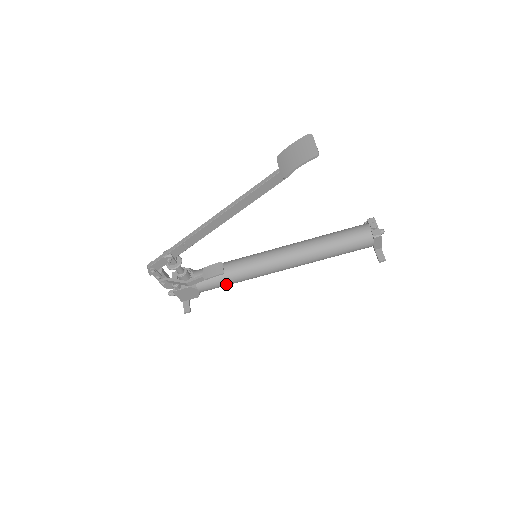
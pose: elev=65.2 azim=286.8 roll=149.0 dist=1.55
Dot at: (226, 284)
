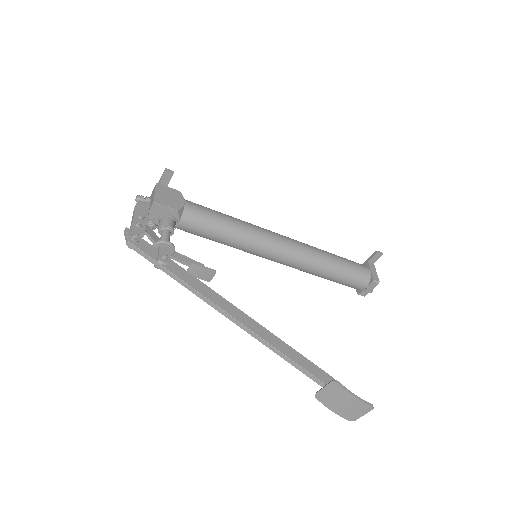
Dot at: occluded
